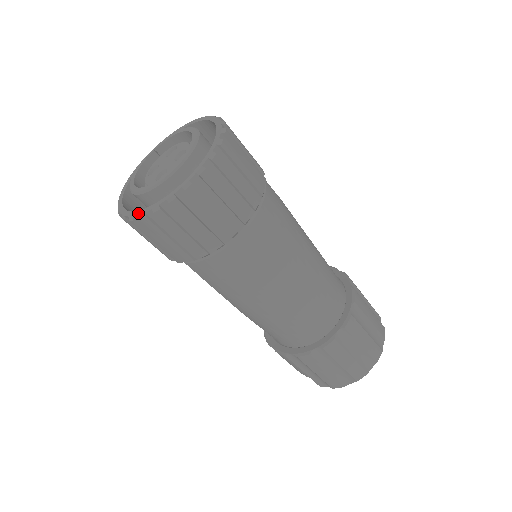
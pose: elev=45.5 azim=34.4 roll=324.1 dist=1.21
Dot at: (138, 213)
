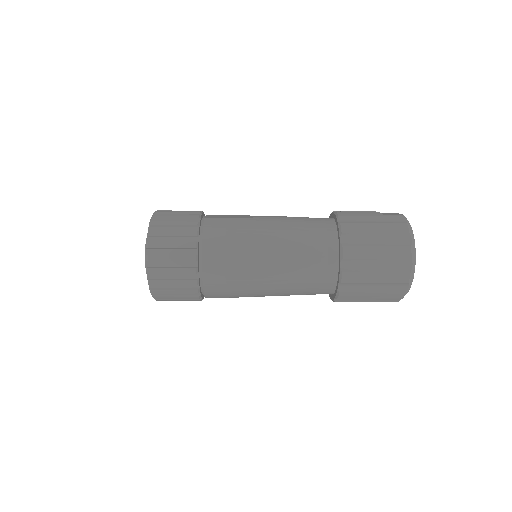
Dot at: (152, 296)
